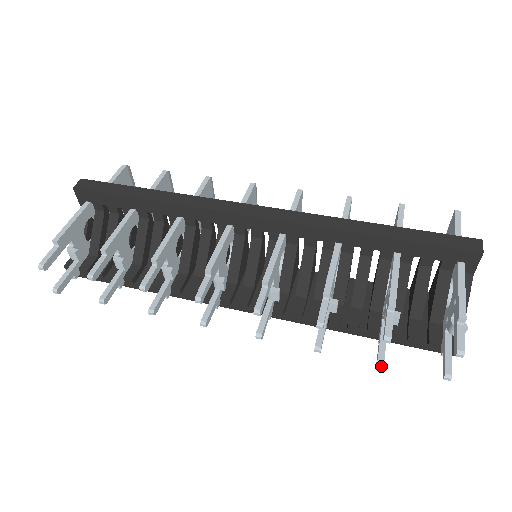
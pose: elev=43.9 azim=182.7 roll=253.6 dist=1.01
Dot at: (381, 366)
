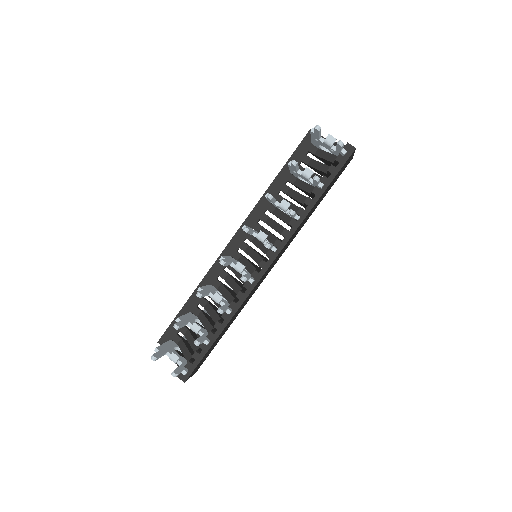
Dot at: (318, 178)
